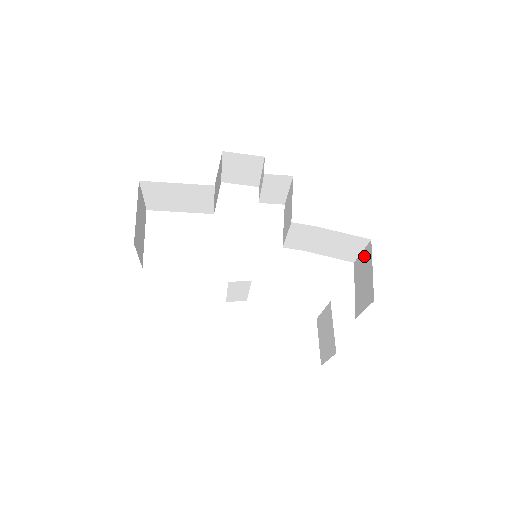
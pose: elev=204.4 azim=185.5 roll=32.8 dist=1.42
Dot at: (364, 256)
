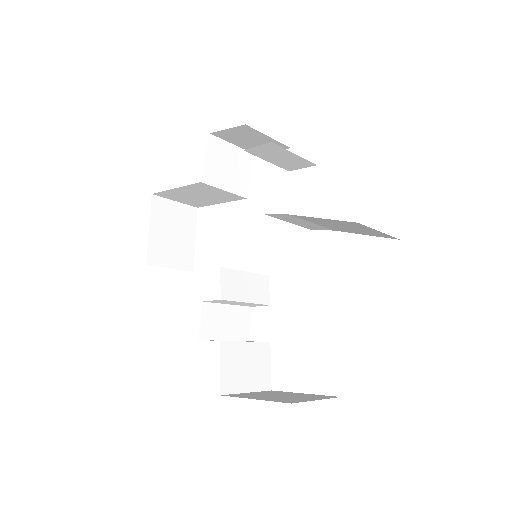
Dot at: occluded
